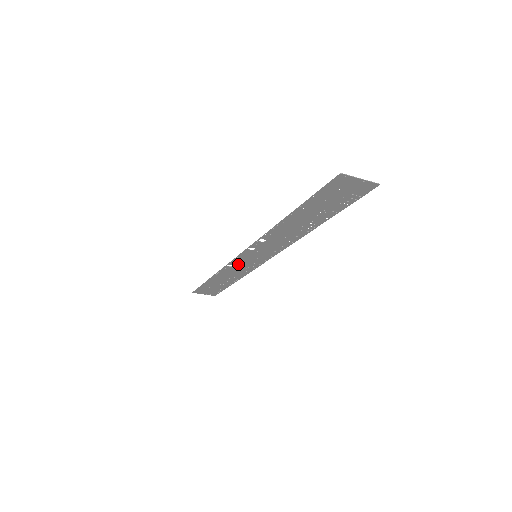
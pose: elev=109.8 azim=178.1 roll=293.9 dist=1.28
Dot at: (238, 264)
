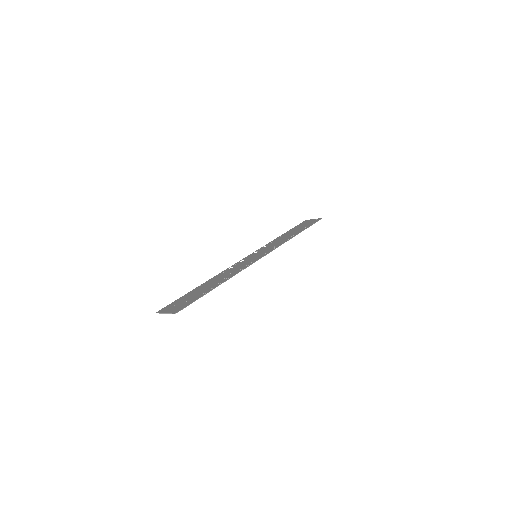
Dot at: (265, 248)
